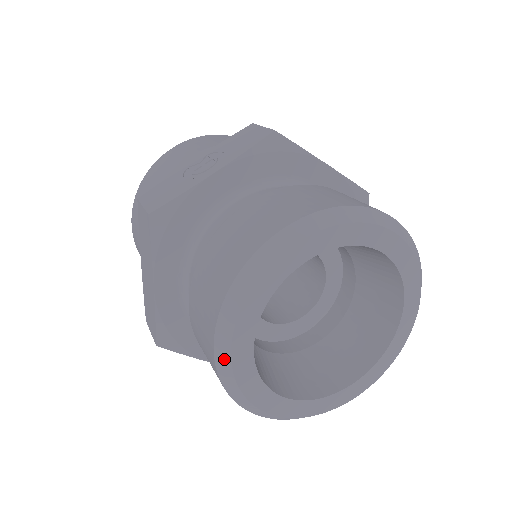
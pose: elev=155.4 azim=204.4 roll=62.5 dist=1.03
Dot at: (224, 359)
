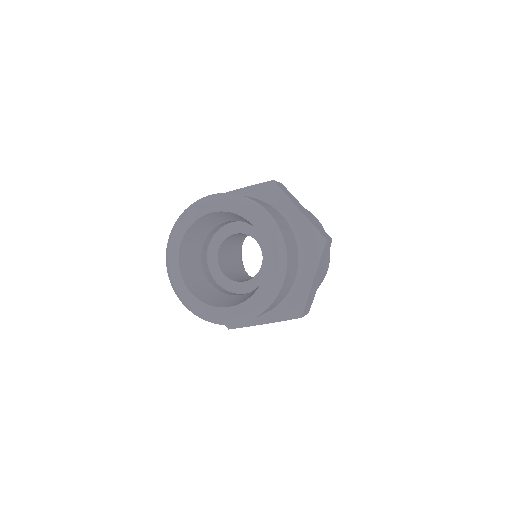
Dot at: (168, 245)
